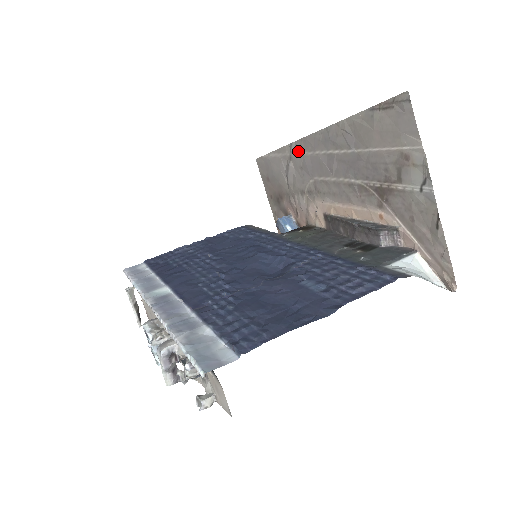
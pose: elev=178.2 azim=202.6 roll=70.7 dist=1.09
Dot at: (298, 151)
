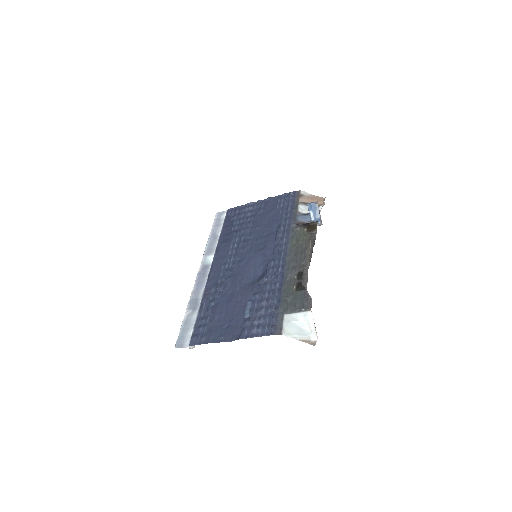
Dot at: occluded
